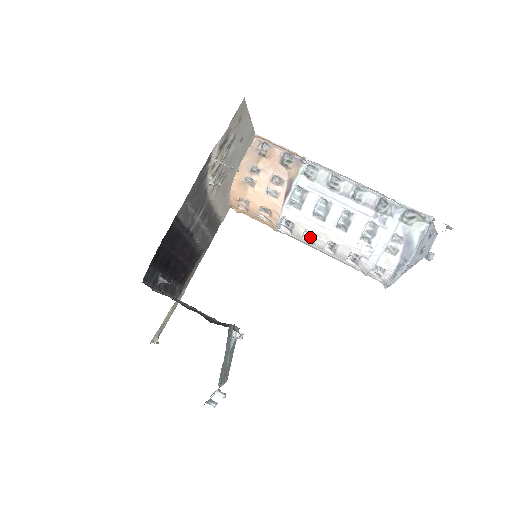
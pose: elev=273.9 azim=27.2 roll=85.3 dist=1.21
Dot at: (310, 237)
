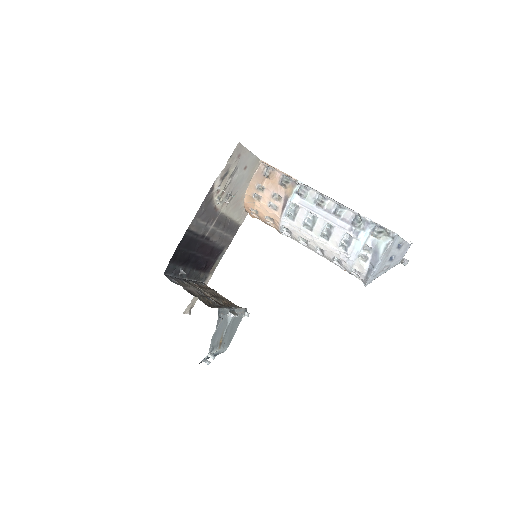
Dot at: (305, 241)
